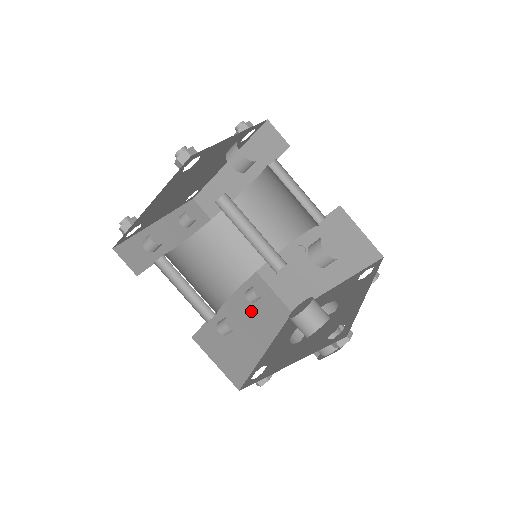
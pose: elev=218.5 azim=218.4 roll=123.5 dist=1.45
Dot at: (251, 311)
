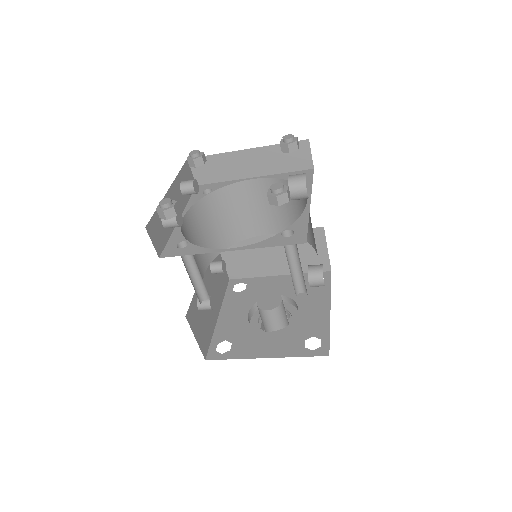
Dot at: (212, 282)
